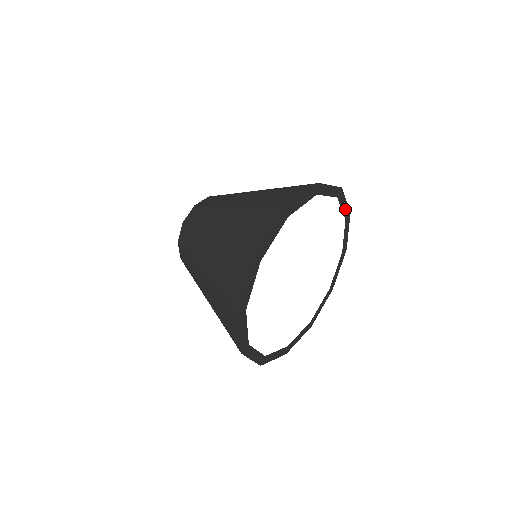
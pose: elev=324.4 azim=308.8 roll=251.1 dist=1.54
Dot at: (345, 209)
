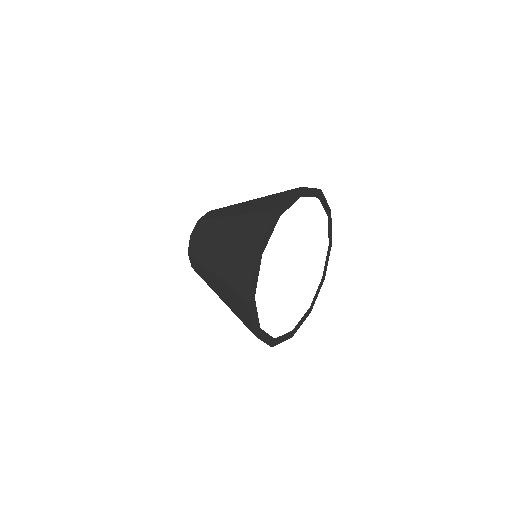
Dot at: (330, 234)
